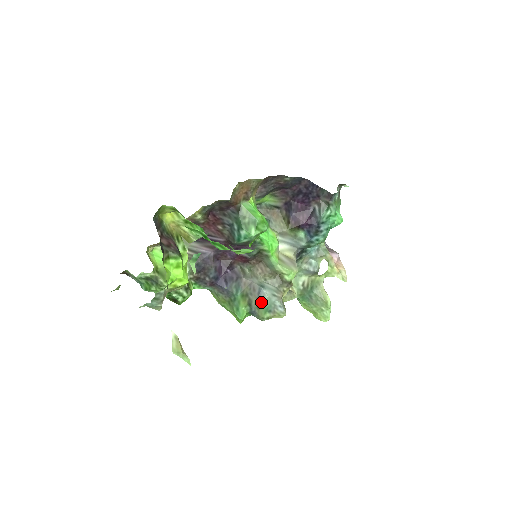
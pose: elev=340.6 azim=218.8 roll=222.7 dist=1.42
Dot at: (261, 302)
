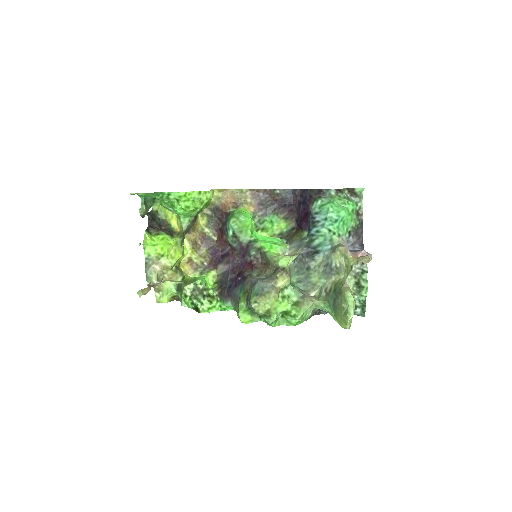
Dot at: (252, 289)
